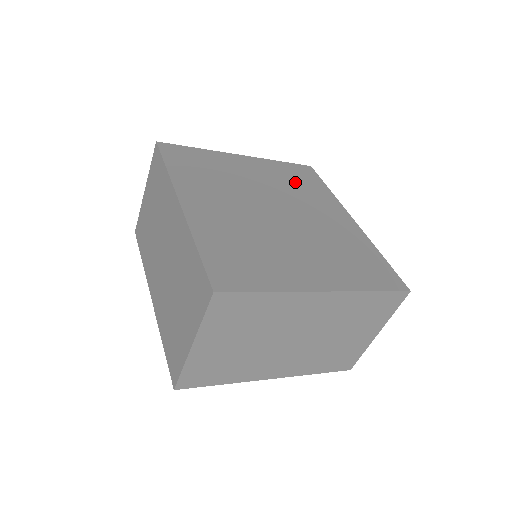
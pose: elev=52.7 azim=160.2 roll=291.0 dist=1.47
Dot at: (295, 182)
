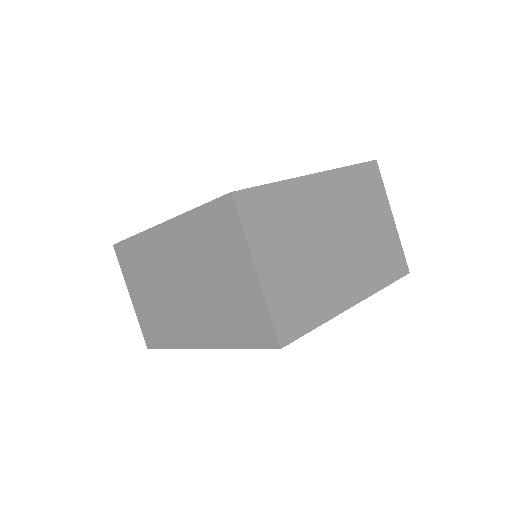
Dot at: occluded
